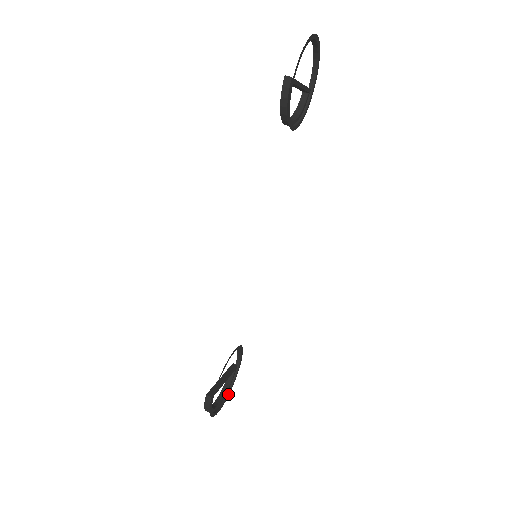
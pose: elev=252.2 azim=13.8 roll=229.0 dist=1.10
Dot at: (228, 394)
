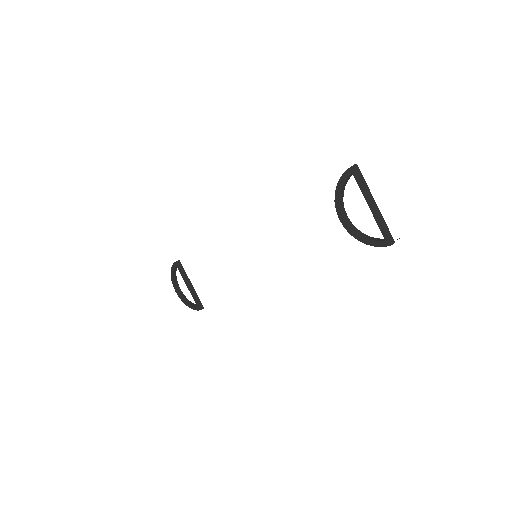
Dot at: (175, 275)
